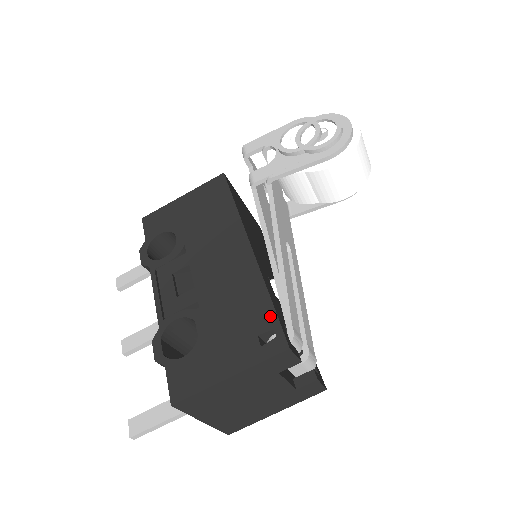
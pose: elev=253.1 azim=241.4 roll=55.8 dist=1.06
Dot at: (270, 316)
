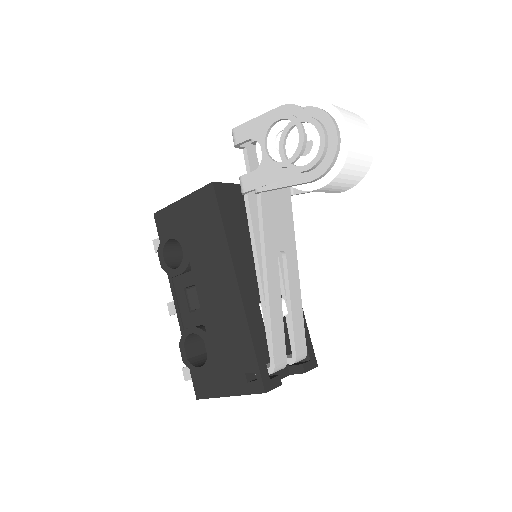
Dot at: (253, 361)
